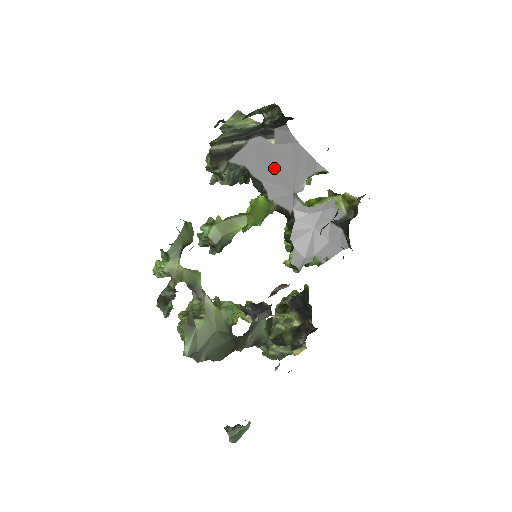
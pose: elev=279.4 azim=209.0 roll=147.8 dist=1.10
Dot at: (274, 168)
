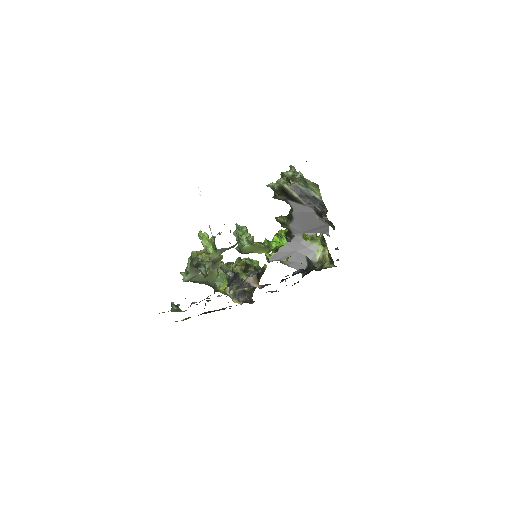
Dot at: (306, 221)
